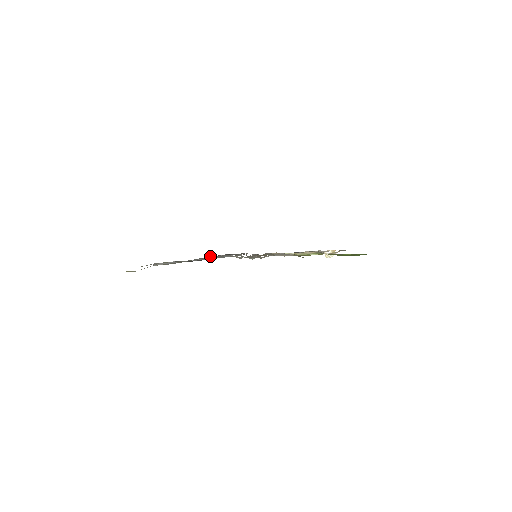
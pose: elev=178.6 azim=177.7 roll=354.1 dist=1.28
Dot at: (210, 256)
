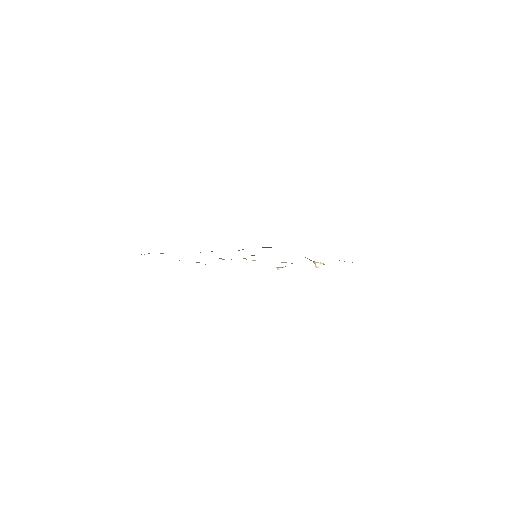
Dot at: occluded
